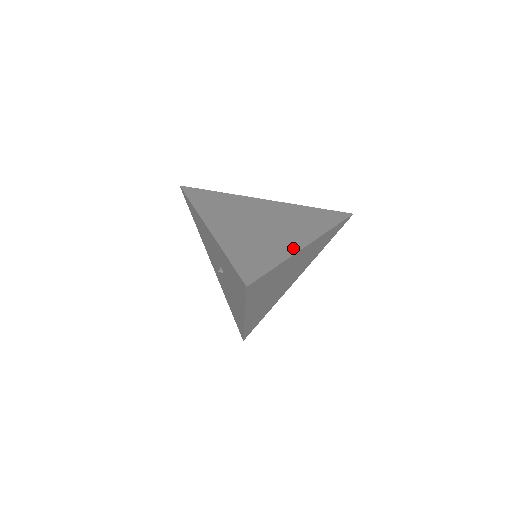
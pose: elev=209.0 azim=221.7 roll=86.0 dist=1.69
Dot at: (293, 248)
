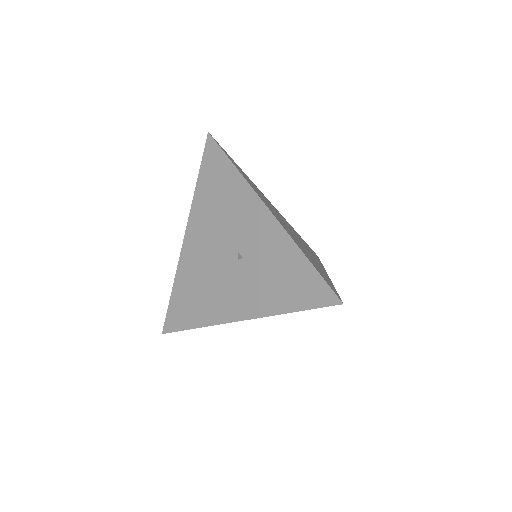
Dot at: occluded
